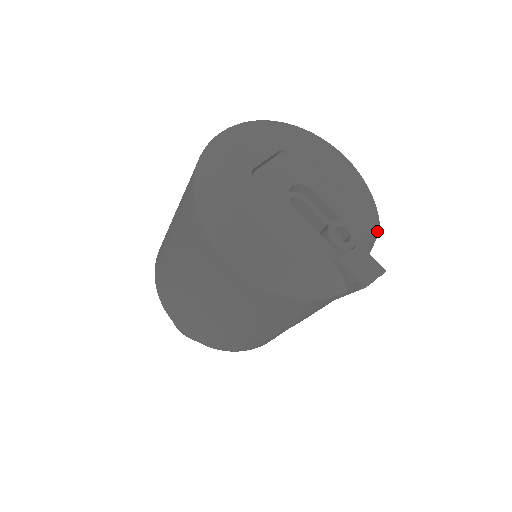
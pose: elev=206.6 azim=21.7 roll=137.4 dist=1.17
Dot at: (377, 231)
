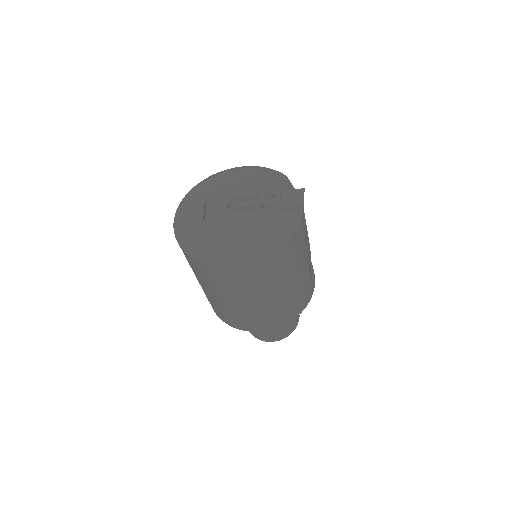
Dot at: (286, 178)
